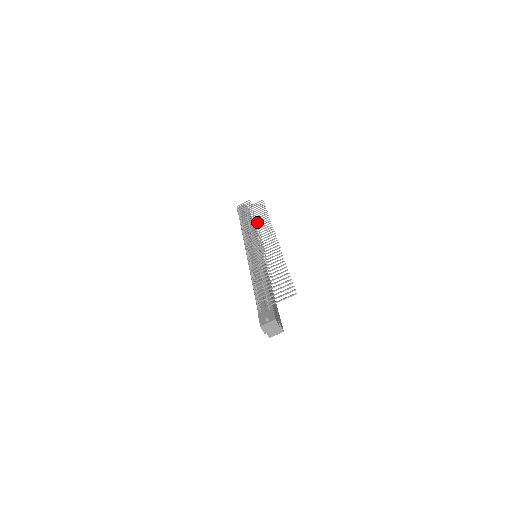
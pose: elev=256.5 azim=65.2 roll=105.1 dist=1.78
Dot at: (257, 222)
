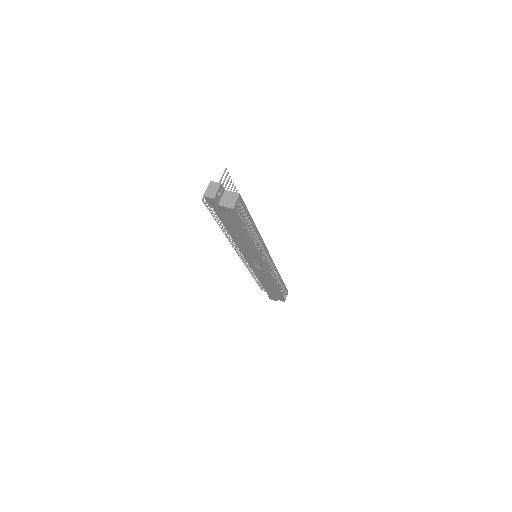
Dot at: occluded
